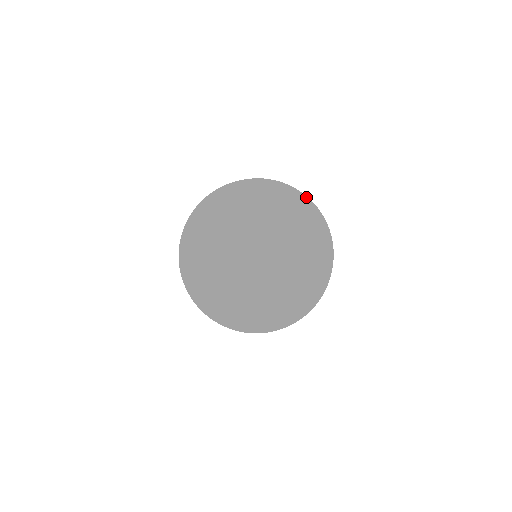
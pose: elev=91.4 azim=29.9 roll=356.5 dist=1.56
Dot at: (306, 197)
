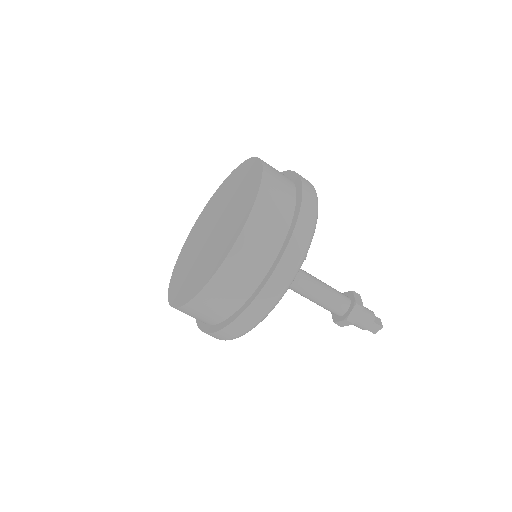
Dot at: (258, 159)
